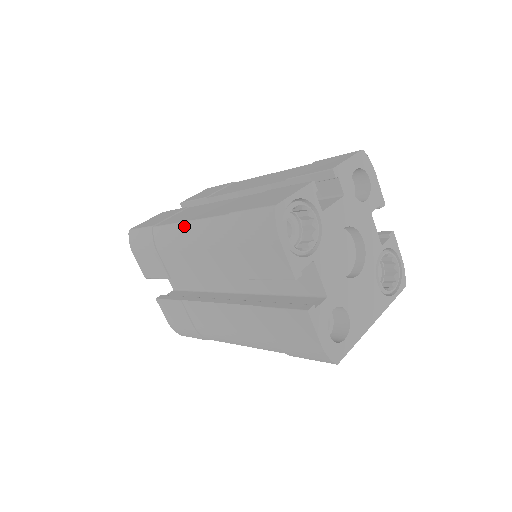
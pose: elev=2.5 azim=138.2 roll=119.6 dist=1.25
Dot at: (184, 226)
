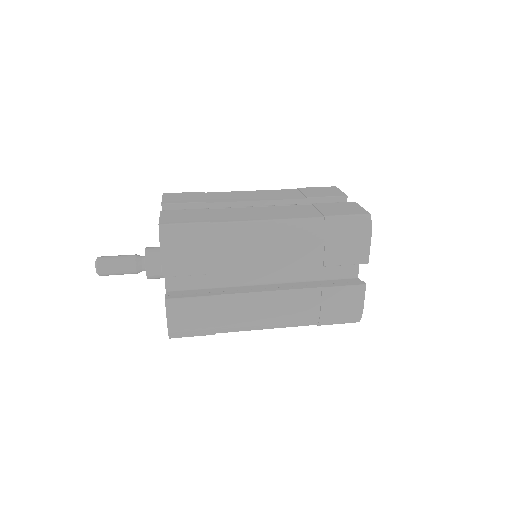
Dot at: (264, 224)
